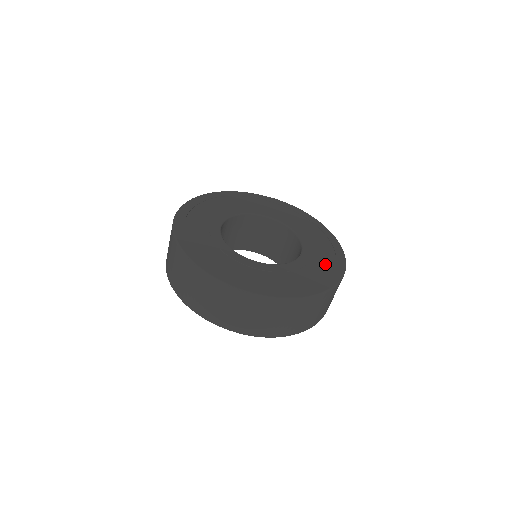
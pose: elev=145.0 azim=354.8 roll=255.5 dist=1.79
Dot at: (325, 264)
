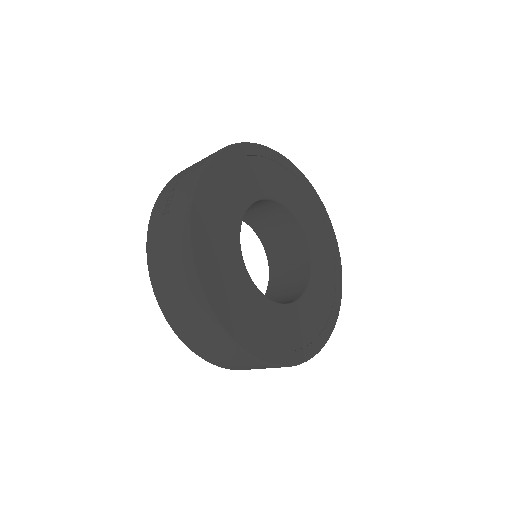
Dot at: (328, 257)
